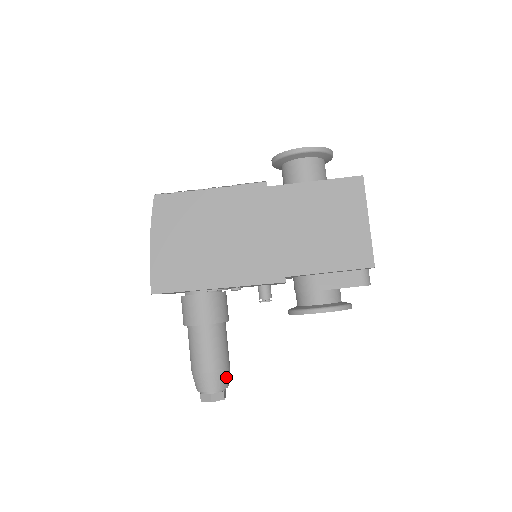
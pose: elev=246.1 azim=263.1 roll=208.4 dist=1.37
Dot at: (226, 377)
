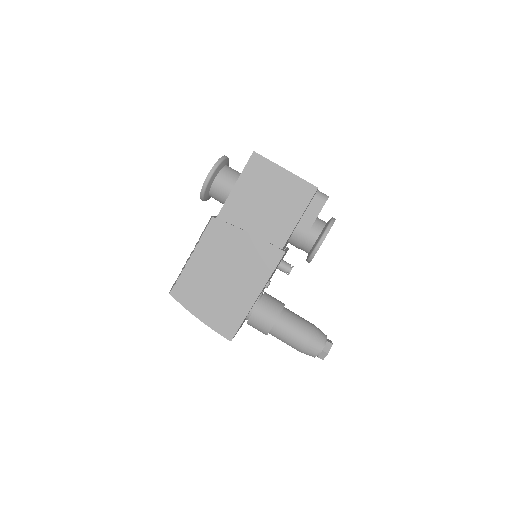
Dot at: (319, 333)
